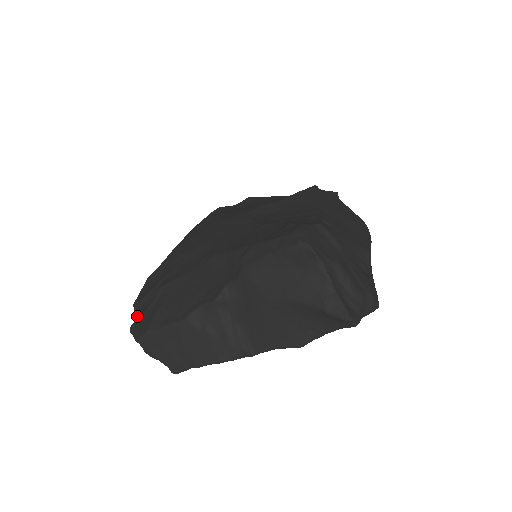
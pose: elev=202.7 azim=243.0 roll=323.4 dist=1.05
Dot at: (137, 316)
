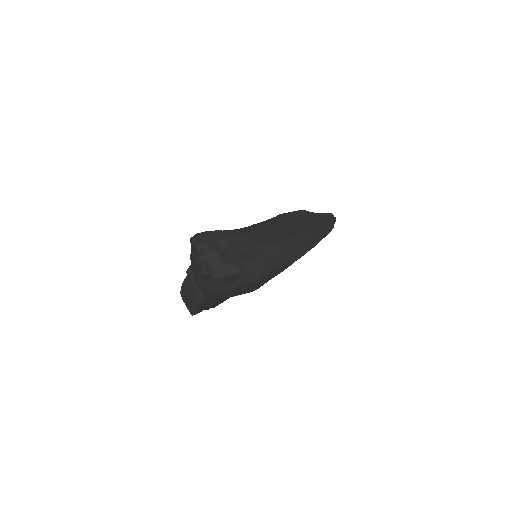
Dot at: occluded
